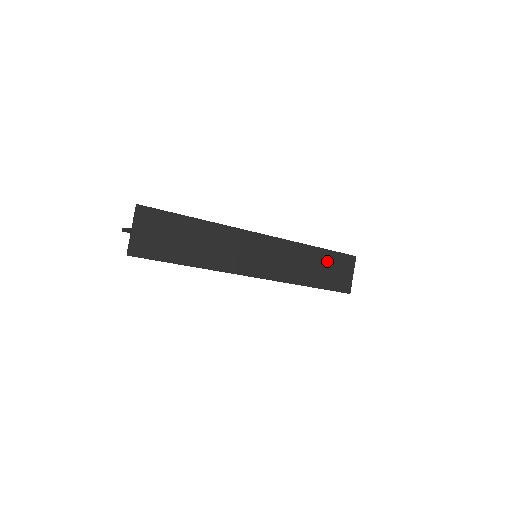
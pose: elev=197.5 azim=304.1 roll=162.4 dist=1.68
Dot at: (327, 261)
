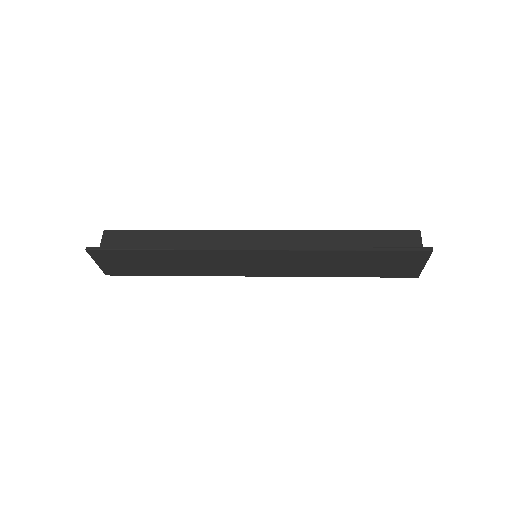
Dot at: (370, 258)
